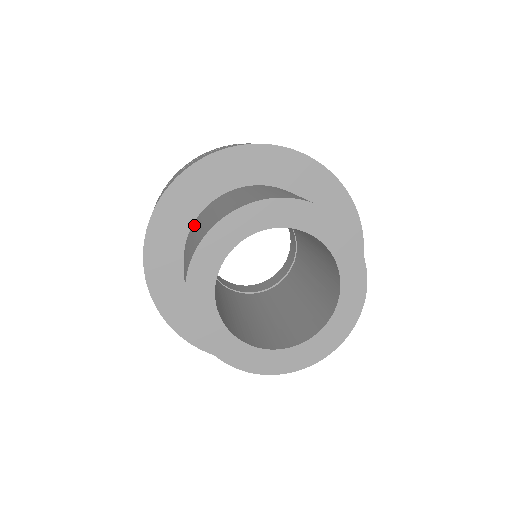
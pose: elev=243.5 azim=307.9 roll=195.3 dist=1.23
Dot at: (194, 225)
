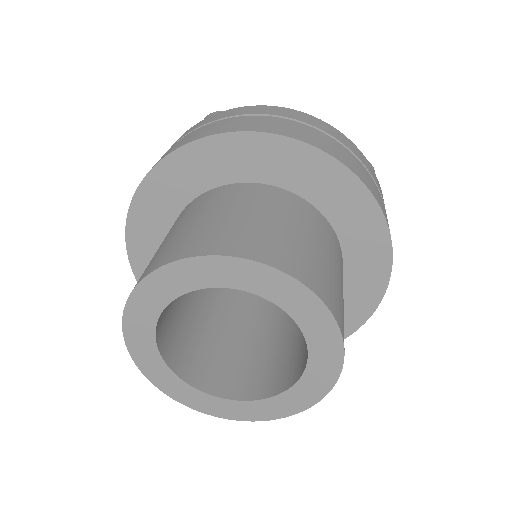
Dot at: occluded
